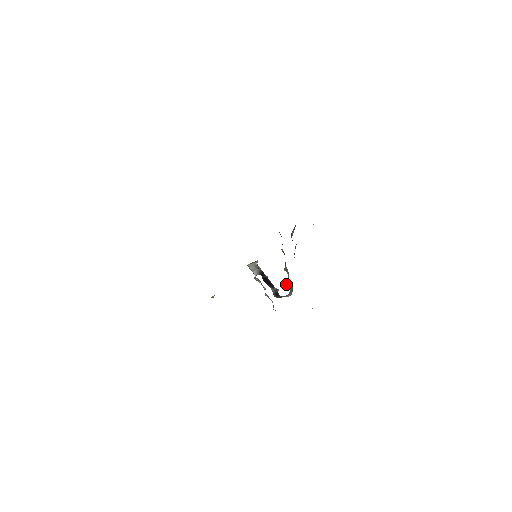
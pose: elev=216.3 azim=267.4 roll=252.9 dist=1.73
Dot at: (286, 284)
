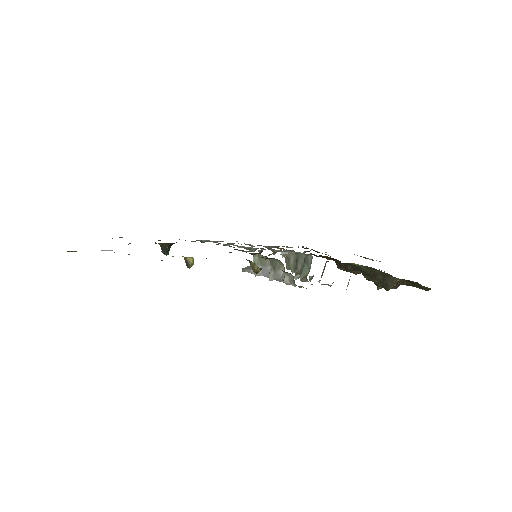
Dot at: occluded
